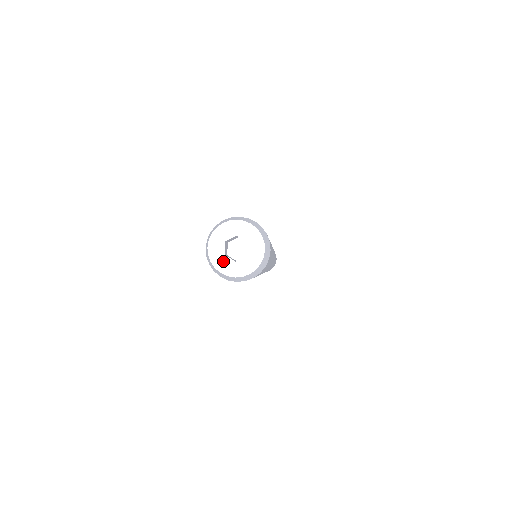
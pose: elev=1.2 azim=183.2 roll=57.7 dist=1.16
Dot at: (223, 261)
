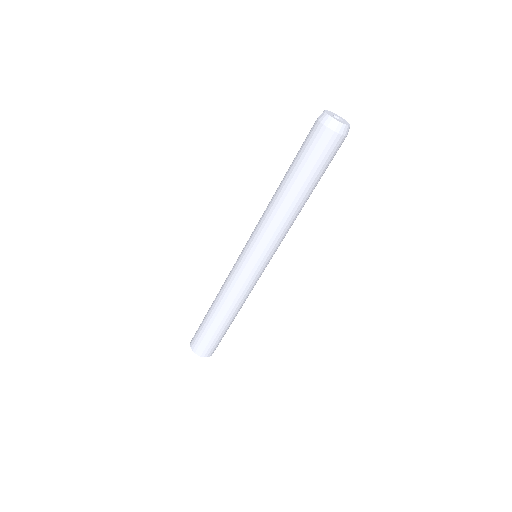
Dot at: (330, 114)
